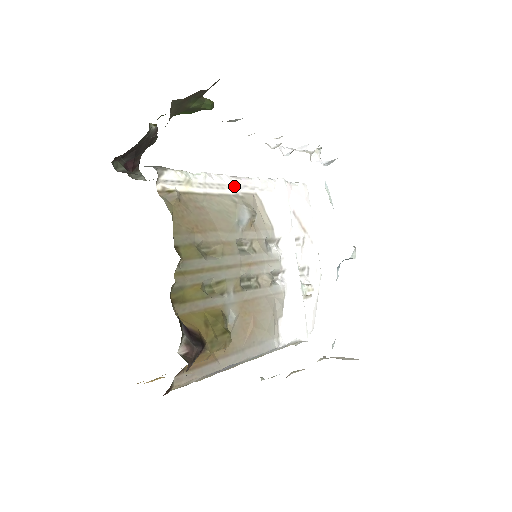
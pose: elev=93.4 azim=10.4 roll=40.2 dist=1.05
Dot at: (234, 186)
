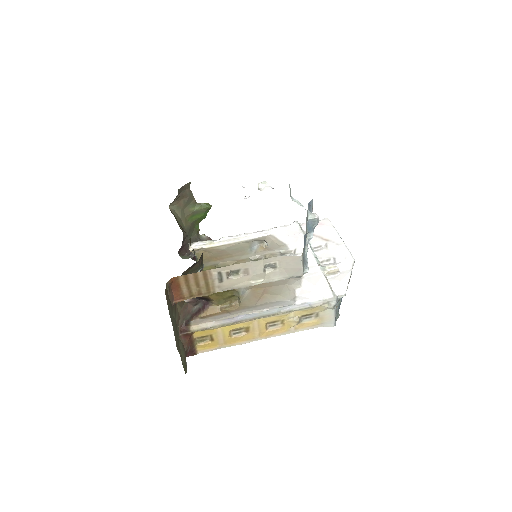
Dot at: (248, 236)
